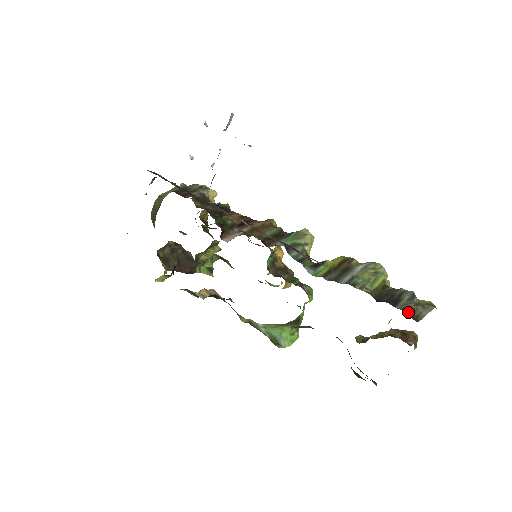
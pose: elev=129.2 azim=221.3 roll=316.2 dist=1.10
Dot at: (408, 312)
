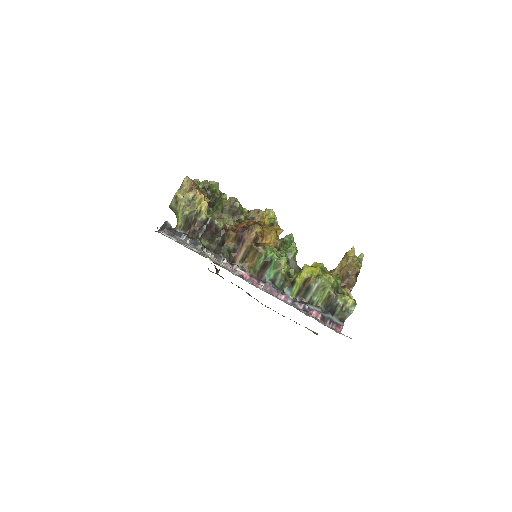
Dot at: (339, 318)
